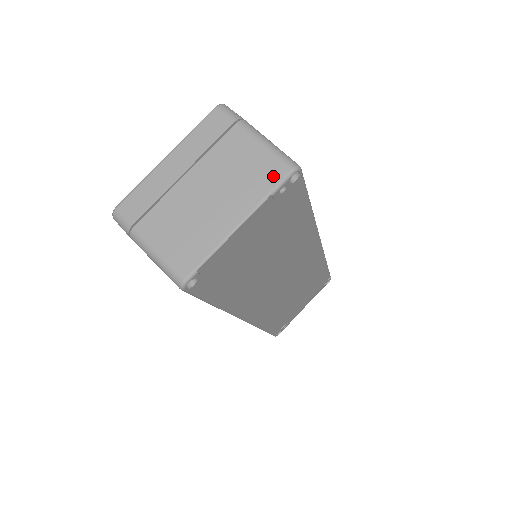
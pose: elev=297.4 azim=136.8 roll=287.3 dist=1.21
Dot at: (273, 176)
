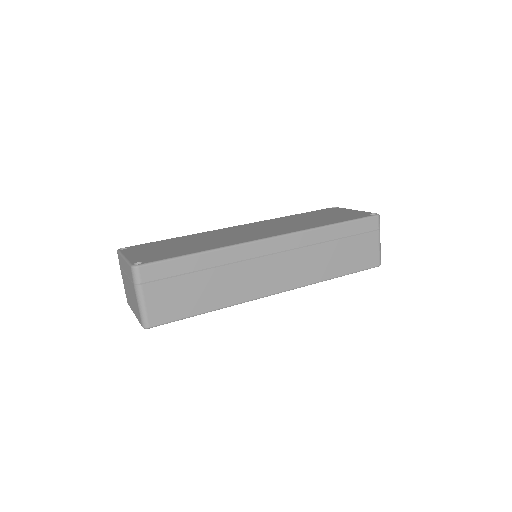
Dot at: (139, 319)
